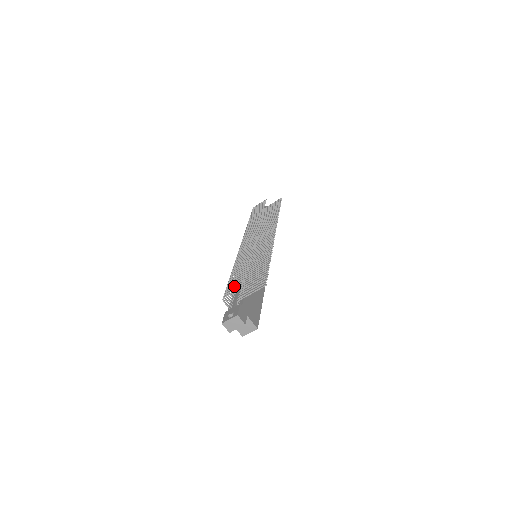
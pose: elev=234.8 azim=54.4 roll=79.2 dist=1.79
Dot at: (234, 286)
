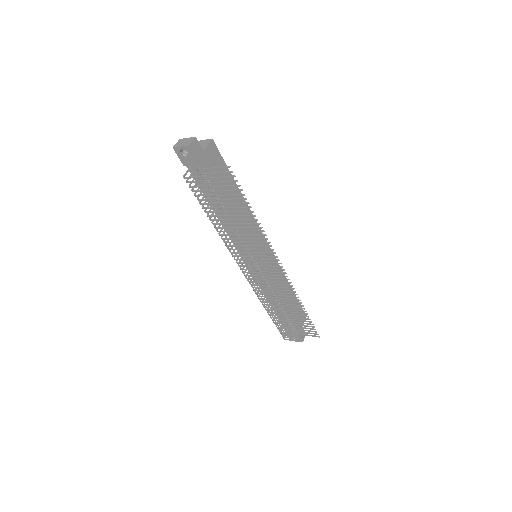
Dot at: (290, 337)
